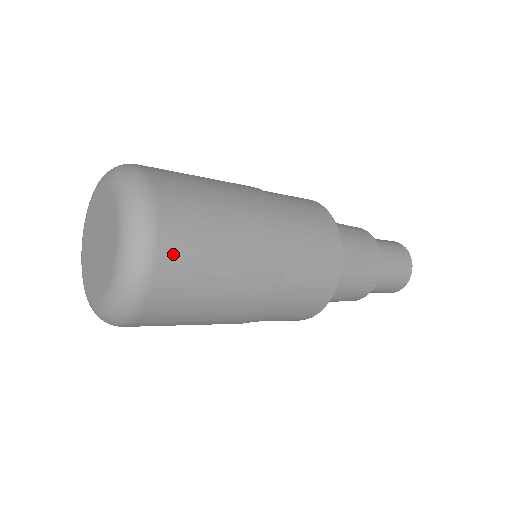
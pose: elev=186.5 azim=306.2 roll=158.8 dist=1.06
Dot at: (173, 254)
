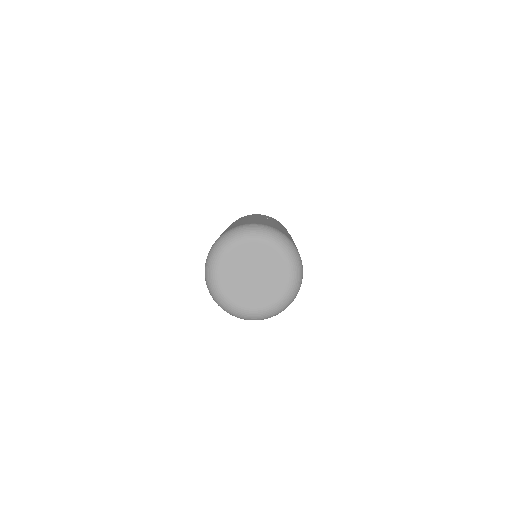
Dot at: occluded
